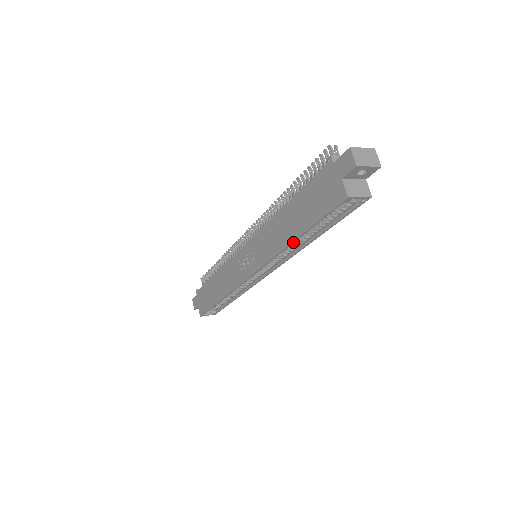
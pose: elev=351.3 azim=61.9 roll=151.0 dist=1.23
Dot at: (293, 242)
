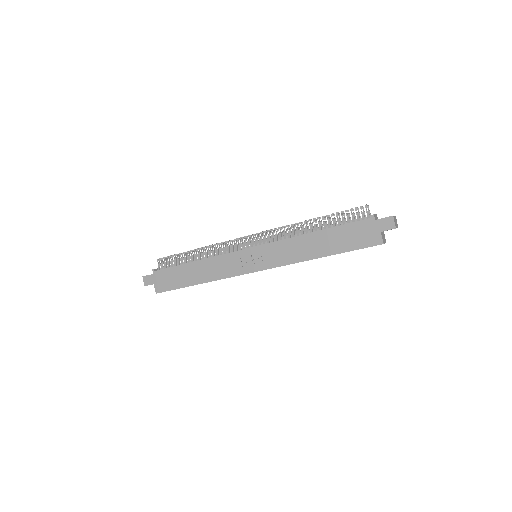
Dot at: occluded
